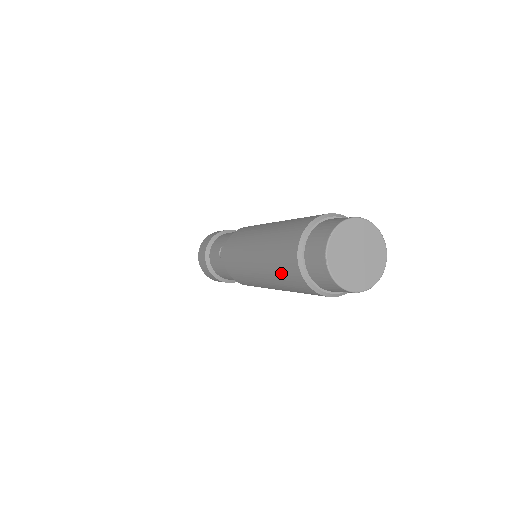
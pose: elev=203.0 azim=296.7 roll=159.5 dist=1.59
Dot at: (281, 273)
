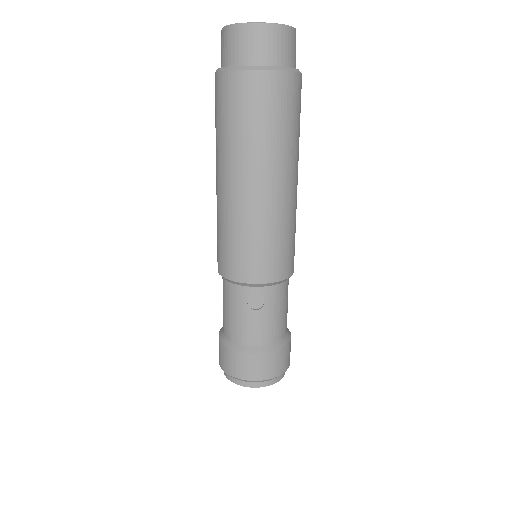
Dot at: (222, 118)
